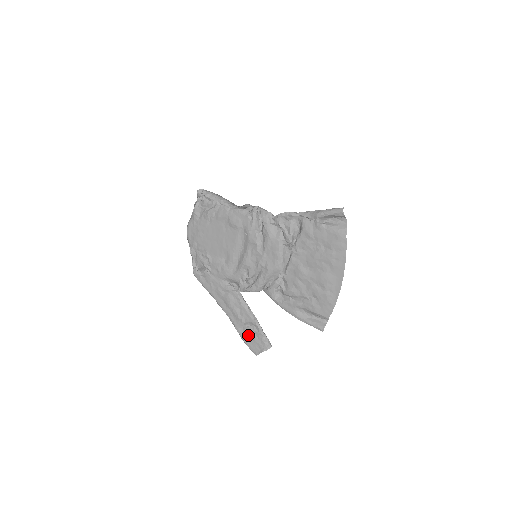
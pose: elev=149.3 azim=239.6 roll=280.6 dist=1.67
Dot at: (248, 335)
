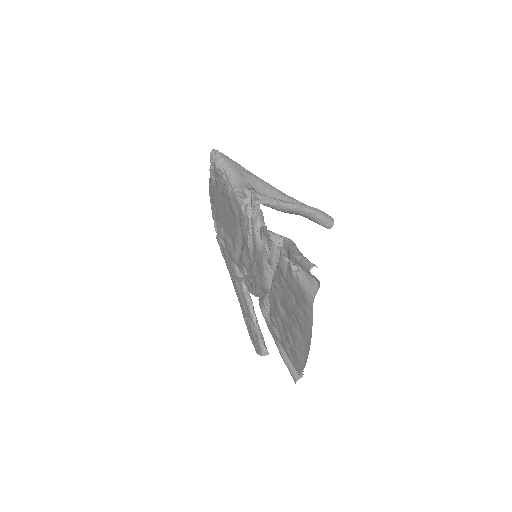
Dot at: (250, 329)
